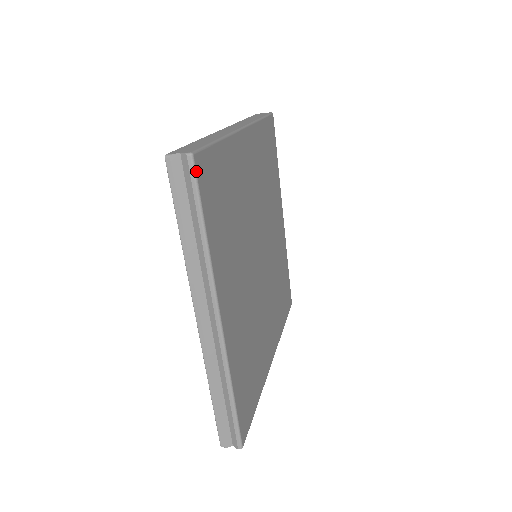
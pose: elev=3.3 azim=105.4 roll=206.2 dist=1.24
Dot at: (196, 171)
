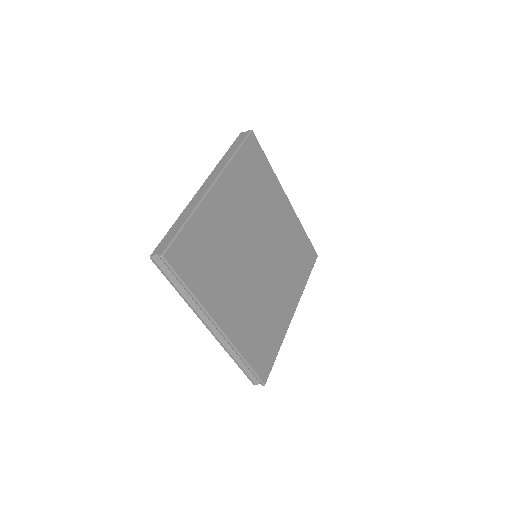
Dot at: (169, 263)
